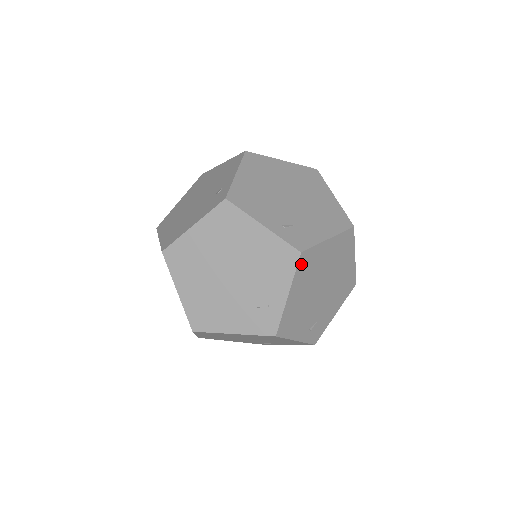
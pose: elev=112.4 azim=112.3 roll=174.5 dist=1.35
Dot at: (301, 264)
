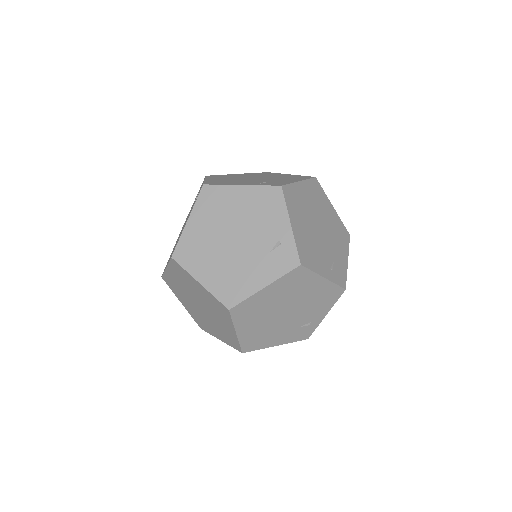
Dot at: occluded
